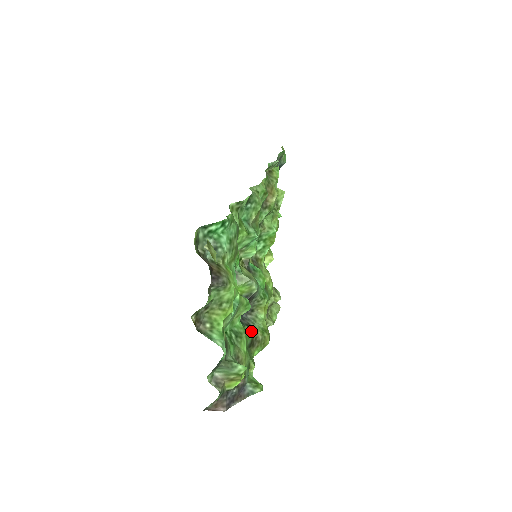
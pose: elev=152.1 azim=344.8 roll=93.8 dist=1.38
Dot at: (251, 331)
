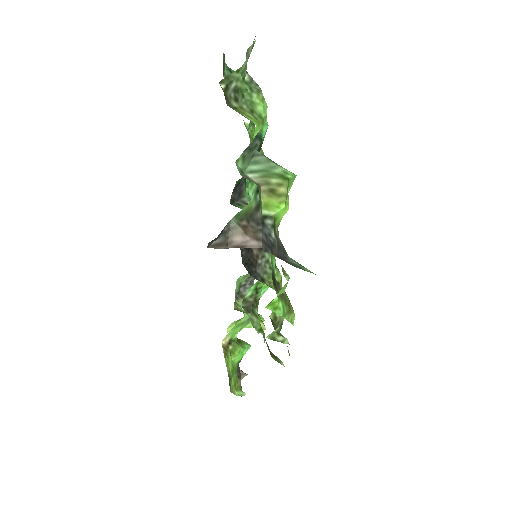
Dot at: occluded
